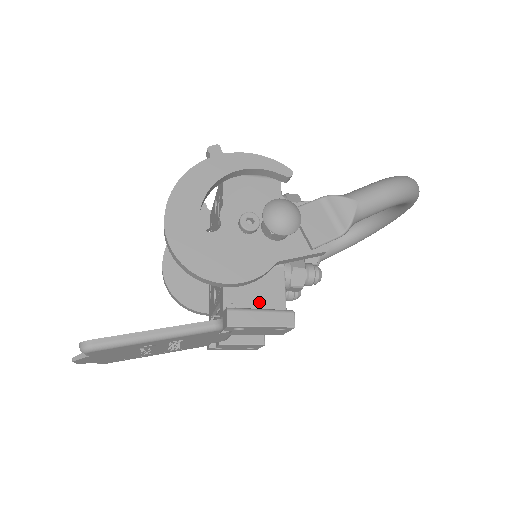
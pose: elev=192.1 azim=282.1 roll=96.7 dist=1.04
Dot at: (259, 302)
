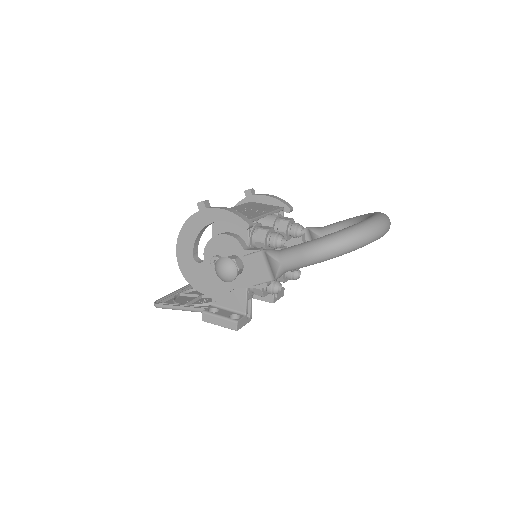
Dot at: (231, 304)
